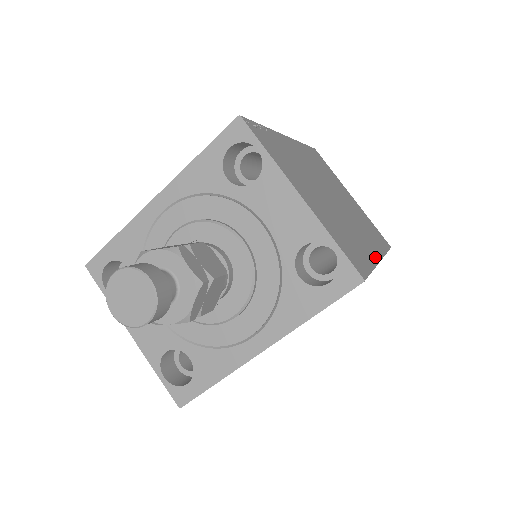
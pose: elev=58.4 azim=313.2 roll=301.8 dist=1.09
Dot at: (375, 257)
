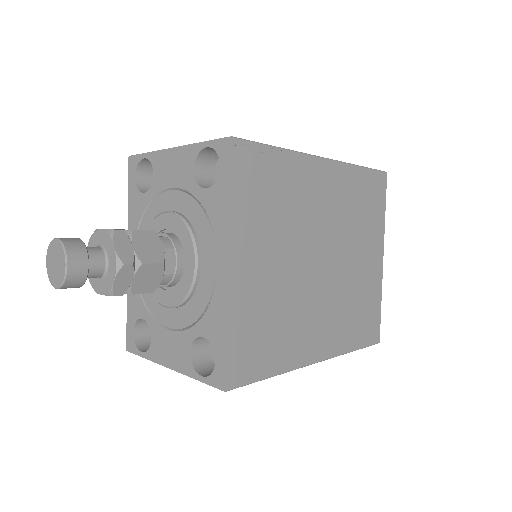
Dot at: occluded
